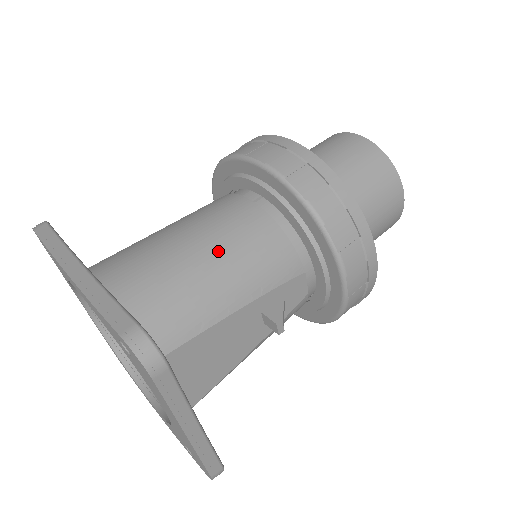
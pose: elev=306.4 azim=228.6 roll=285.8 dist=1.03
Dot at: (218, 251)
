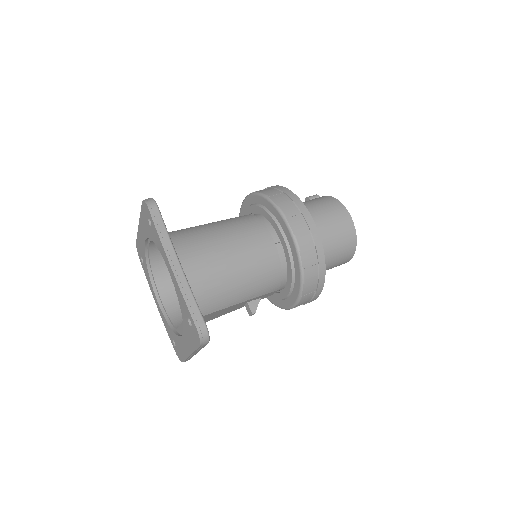
Dot at: (245, 272)
